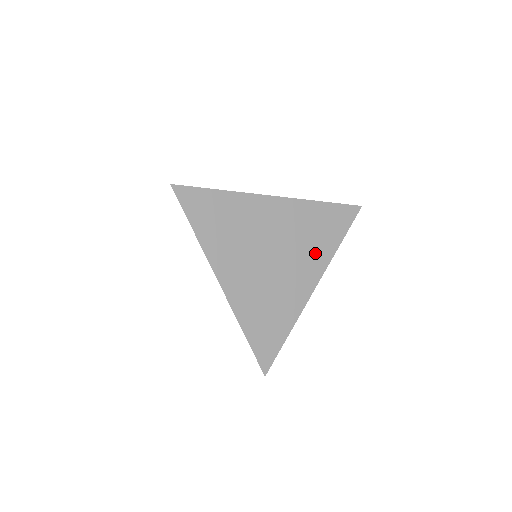
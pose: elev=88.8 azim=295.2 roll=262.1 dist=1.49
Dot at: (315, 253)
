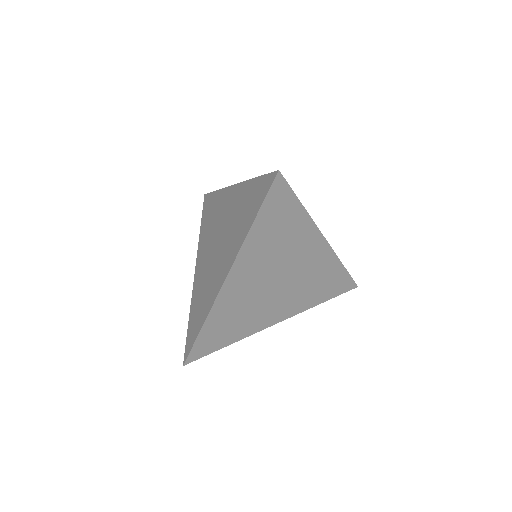
Dot at: (297, 238)
